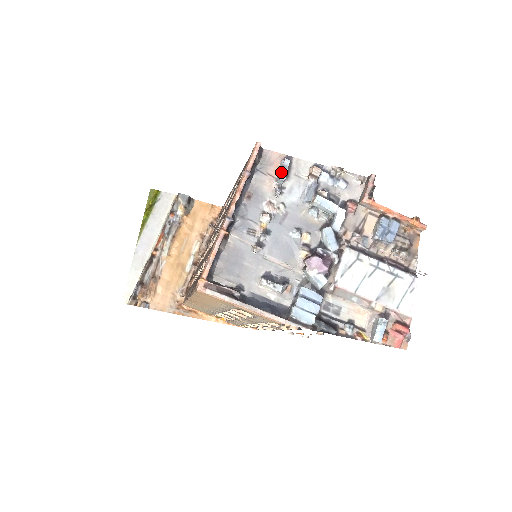
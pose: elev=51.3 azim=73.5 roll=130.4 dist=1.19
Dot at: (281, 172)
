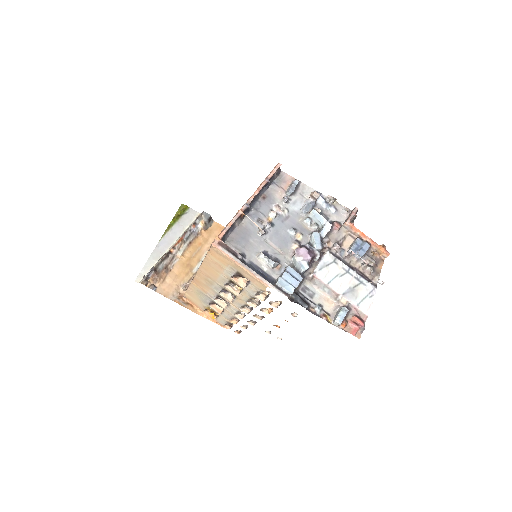
Dot at: (291, 187)
